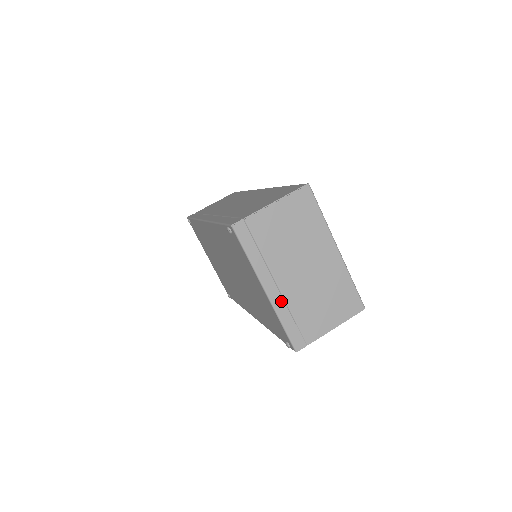
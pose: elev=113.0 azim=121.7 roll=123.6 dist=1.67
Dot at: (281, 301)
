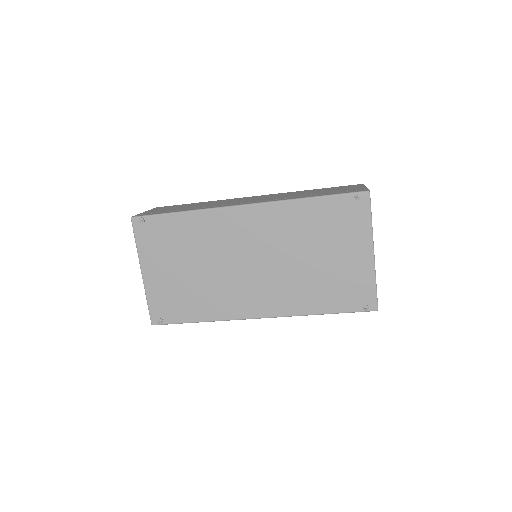
Dot at: occluded
